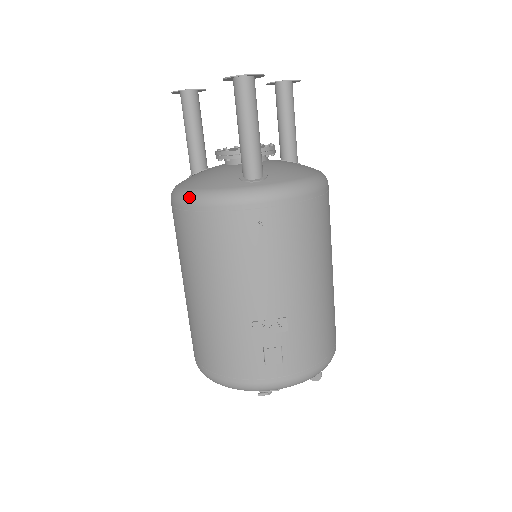
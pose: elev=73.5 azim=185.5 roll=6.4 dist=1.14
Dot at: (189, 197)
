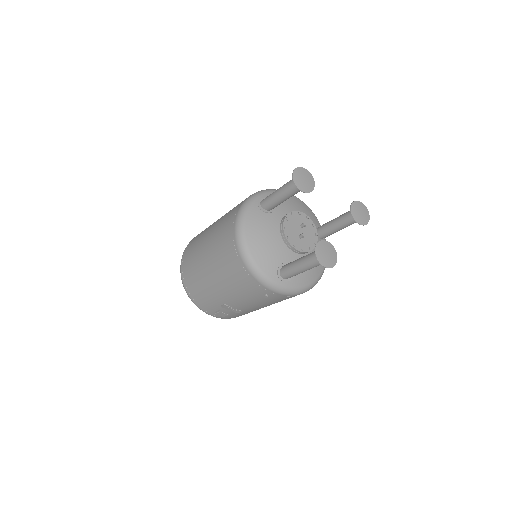
Dot at: (245, 256)
